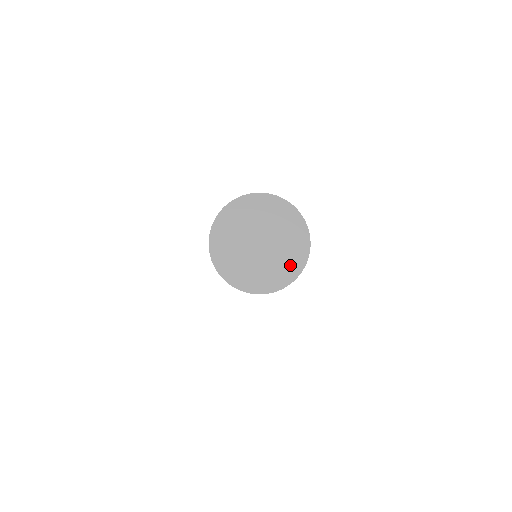
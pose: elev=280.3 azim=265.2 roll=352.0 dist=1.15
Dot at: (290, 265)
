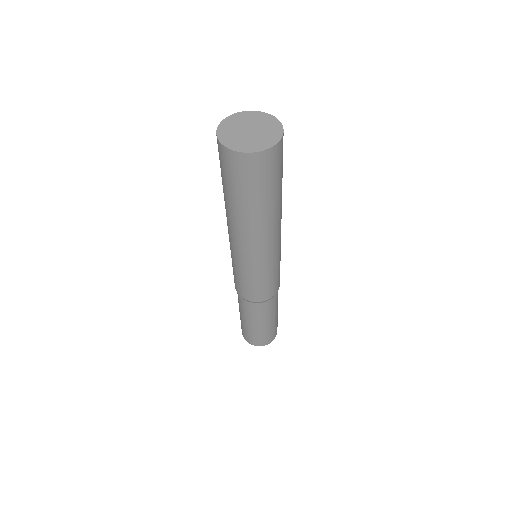
Dot at: (262, 144)
